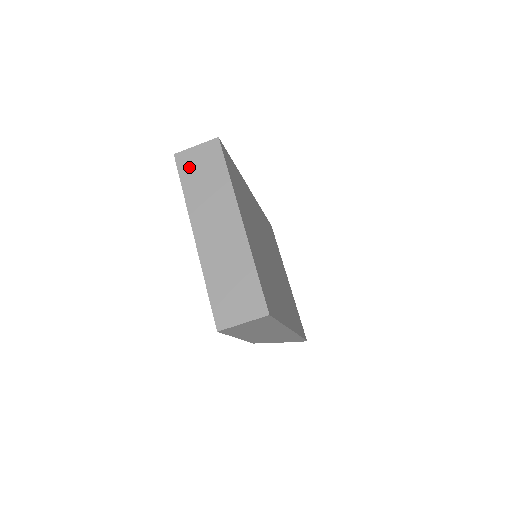
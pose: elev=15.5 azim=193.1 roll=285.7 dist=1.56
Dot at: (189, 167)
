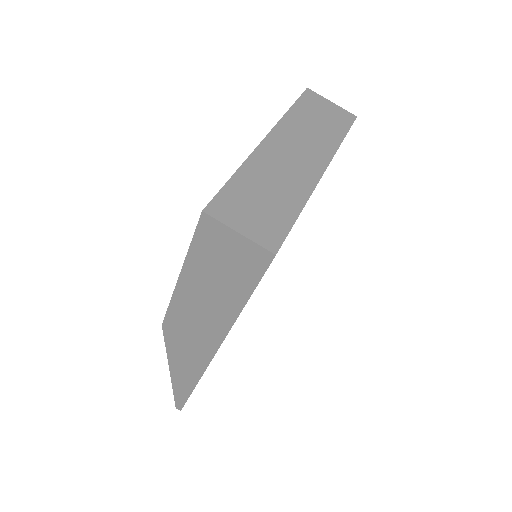
Dot at: (312, 104)
